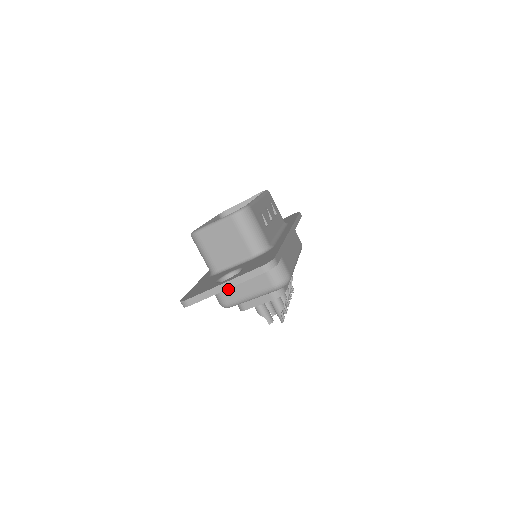
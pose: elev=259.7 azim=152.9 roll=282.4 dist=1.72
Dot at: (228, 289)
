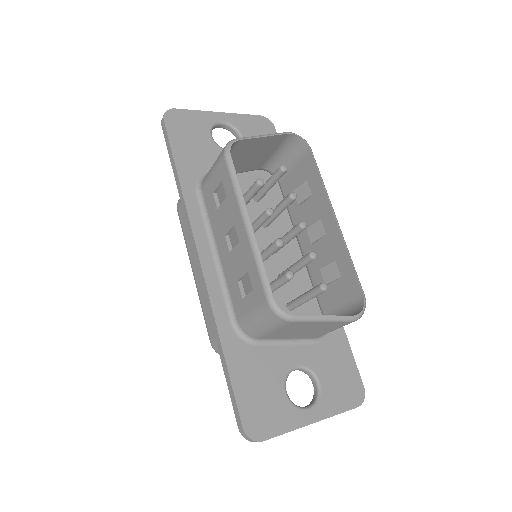
Dot at: occluded
